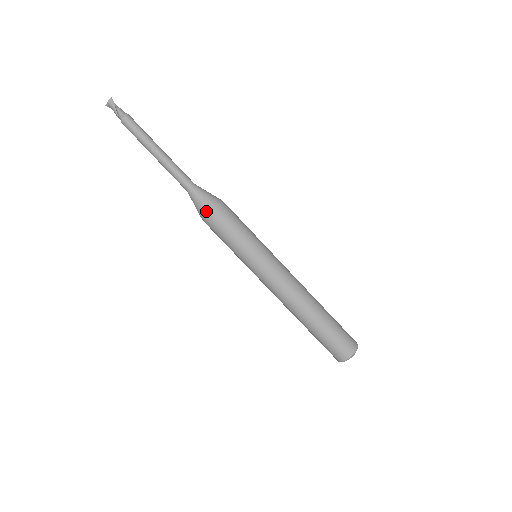
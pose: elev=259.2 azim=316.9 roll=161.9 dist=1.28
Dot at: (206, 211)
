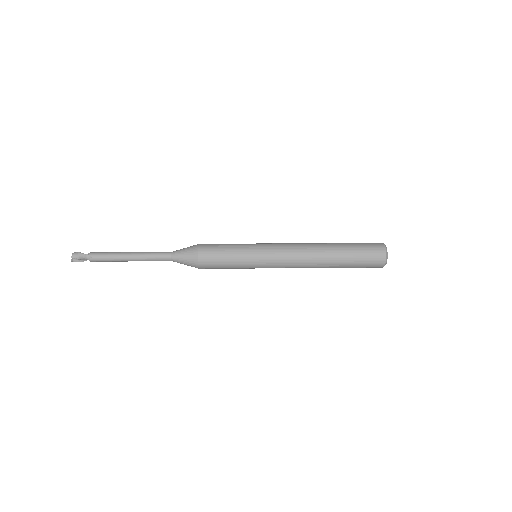
Dot at: (195, 248)
